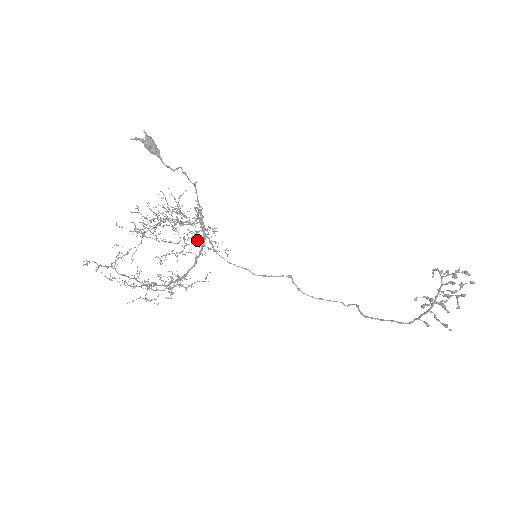
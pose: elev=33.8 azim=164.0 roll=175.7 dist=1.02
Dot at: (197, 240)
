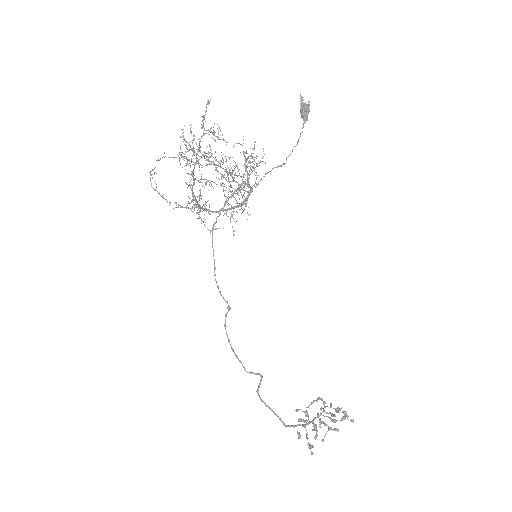
Dot at: occluded
